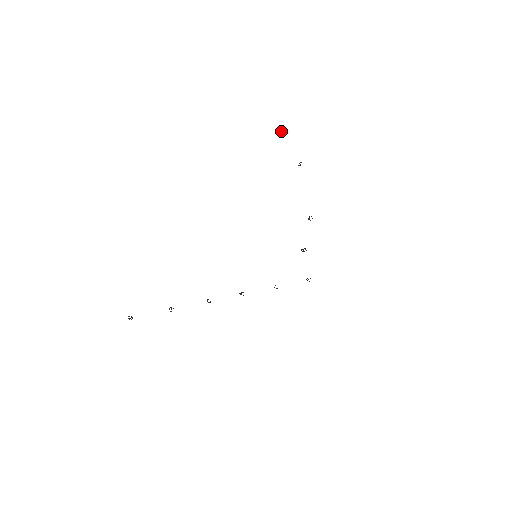
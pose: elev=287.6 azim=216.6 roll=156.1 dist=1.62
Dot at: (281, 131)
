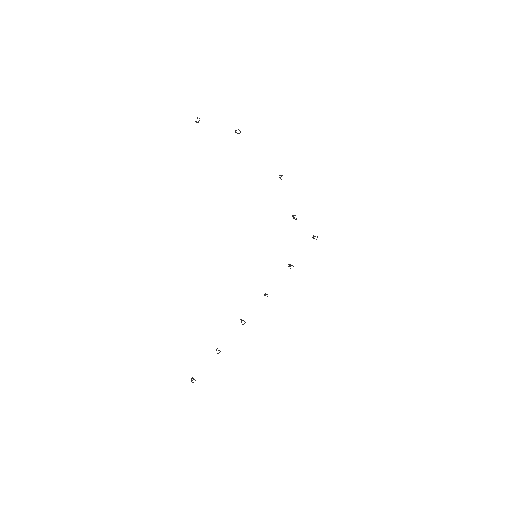
Dot at: (197, 122)
